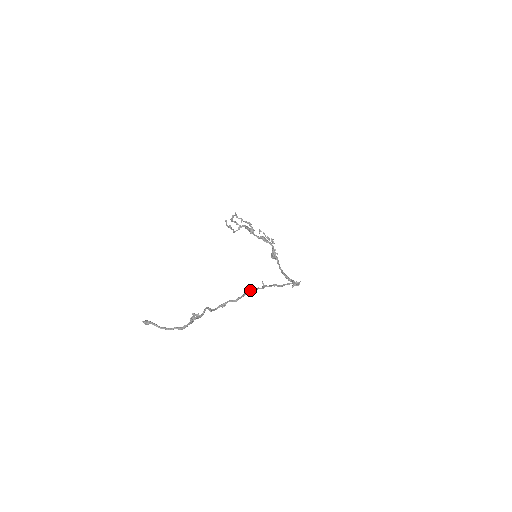
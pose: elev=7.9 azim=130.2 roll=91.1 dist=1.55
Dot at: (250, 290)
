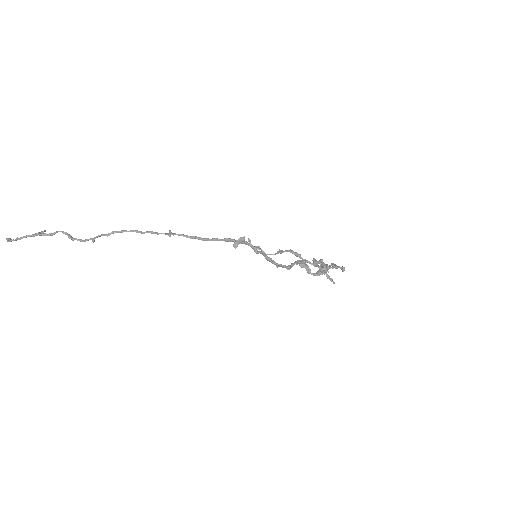
Dot at: occluded
